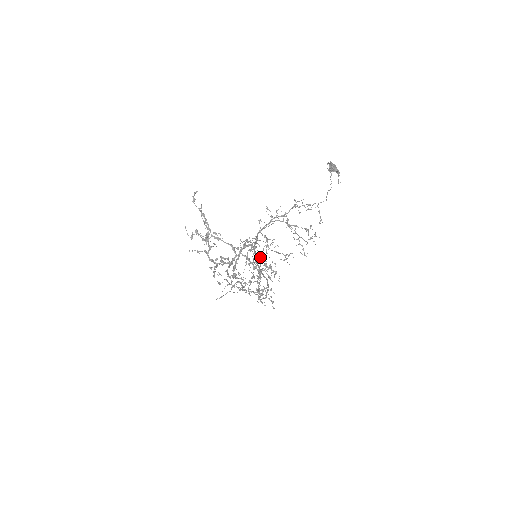
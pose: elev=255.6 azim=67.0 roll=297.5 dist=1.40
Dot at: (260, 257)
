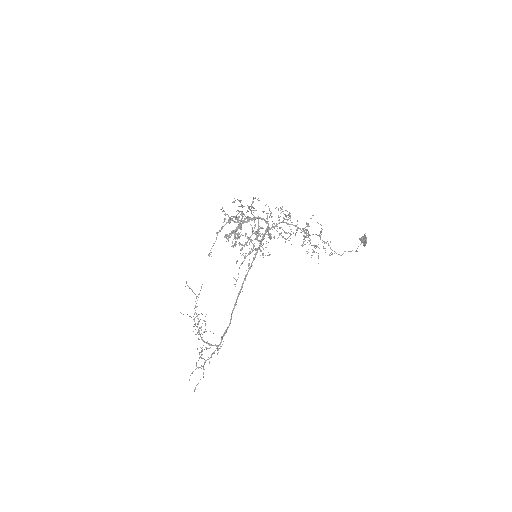
Dot at: (263, 244)
